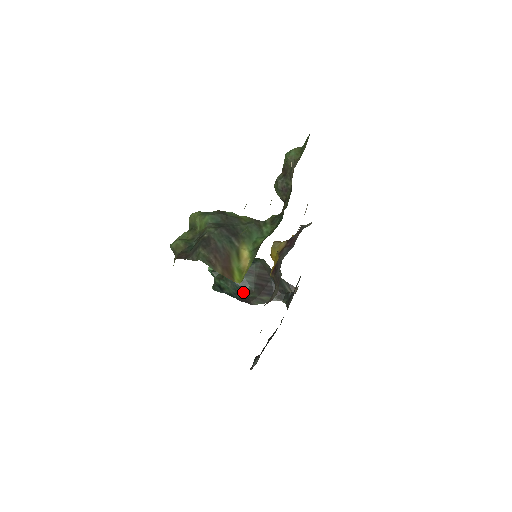
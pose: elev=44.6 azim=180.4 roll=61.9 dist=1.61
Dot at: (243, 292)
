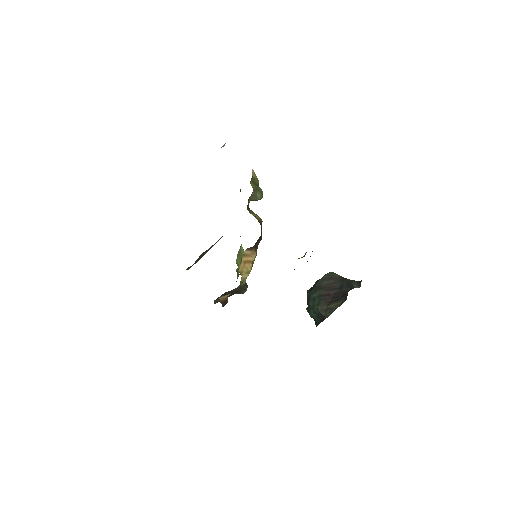
Dot at: (316, 310)
